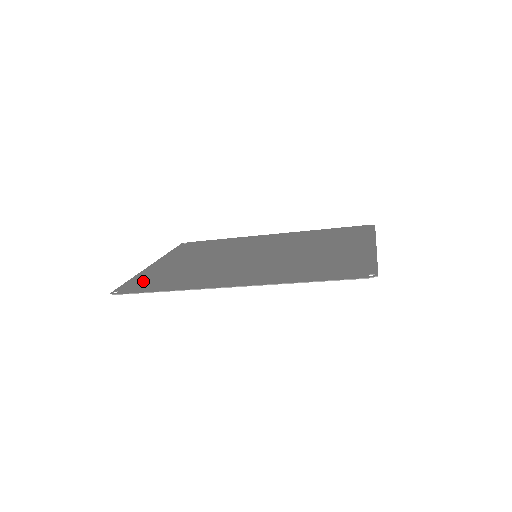
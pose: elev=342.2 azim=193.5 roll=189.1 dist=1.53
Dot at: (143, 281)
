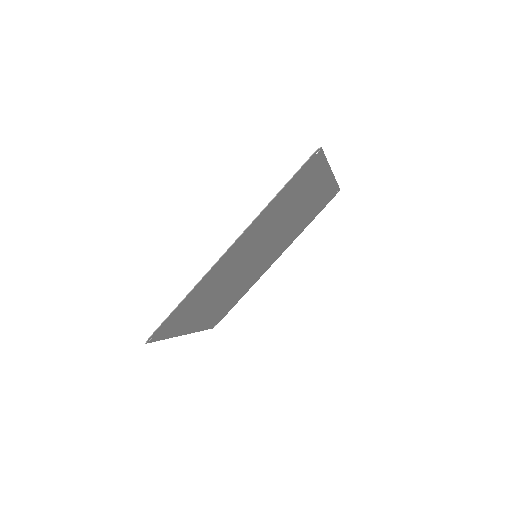
Dot at: (172, 325)
